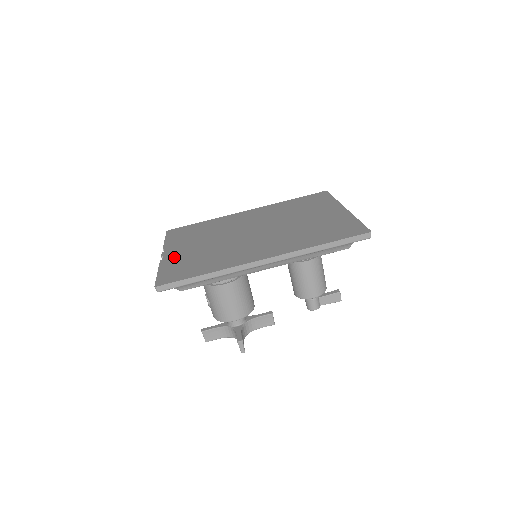
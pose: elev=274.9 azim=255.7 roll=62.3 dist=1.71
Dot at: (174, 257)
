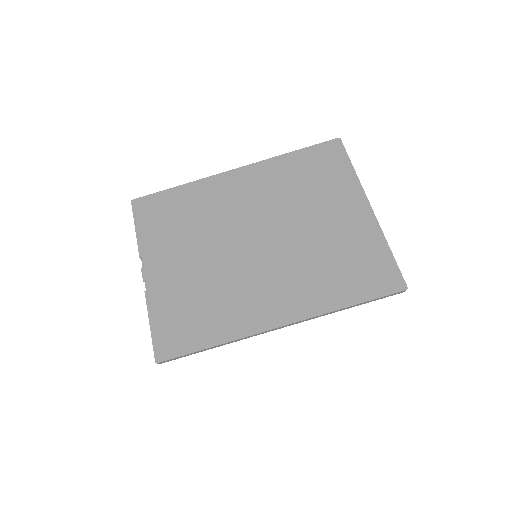
Dot at: (162, 288)
